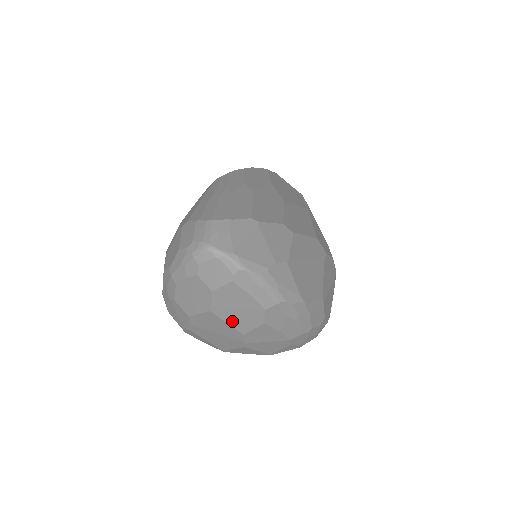
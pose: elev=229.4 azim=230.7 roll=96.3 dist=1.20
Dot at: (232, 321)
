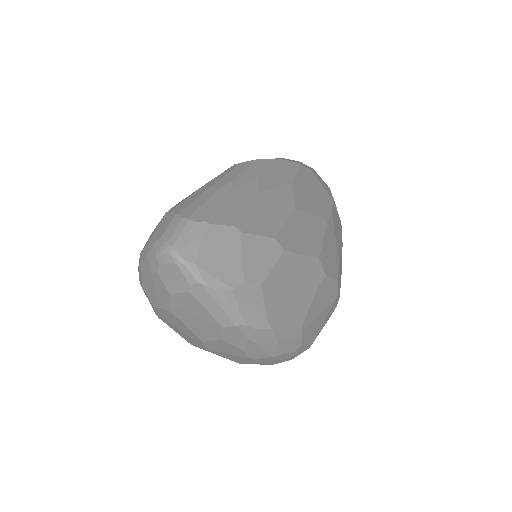
Dot at: (191, 326)
